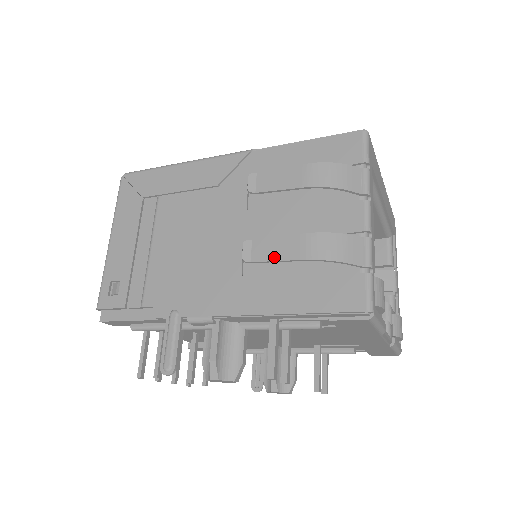
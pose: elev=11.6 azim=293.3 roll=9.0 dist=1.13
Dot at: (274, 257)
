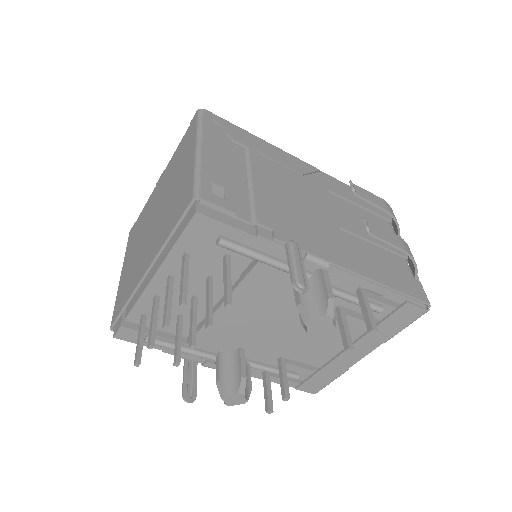
Dot at: (386, 239)
